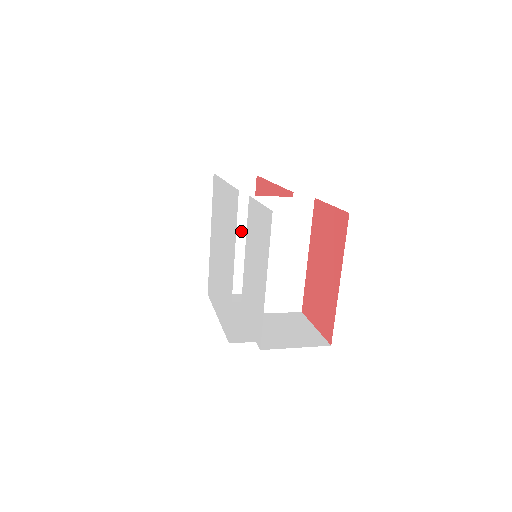
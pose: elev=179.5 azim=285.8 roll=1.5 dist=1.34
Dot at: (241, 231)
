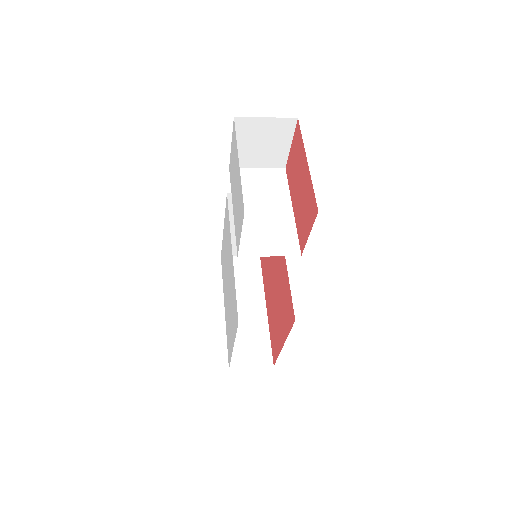
Dot at: (254, 303)
